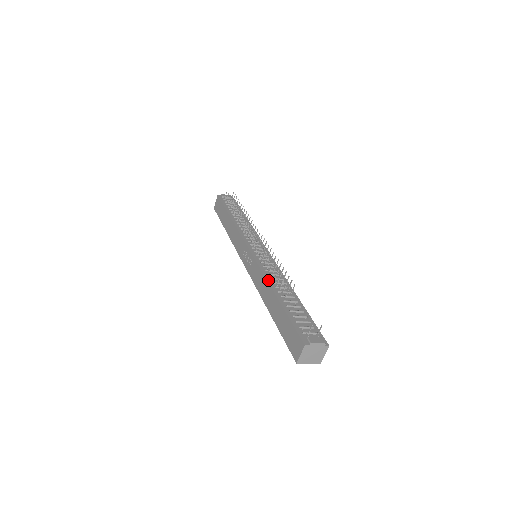
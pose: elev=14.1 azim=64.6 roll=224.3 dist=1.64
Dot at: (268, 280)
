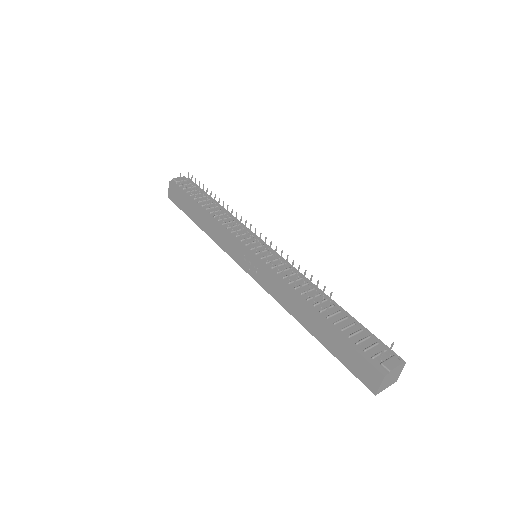
Dot at: (294, 292)
